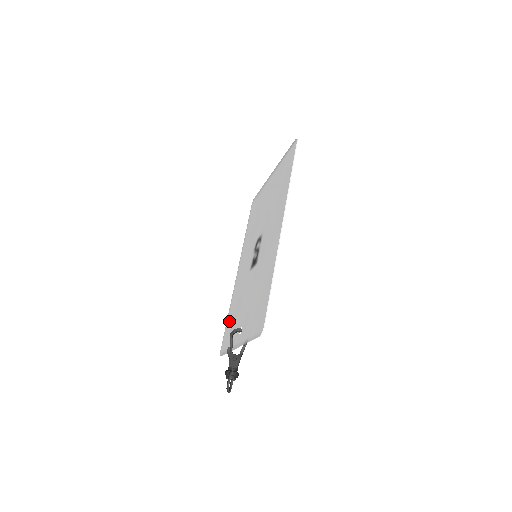
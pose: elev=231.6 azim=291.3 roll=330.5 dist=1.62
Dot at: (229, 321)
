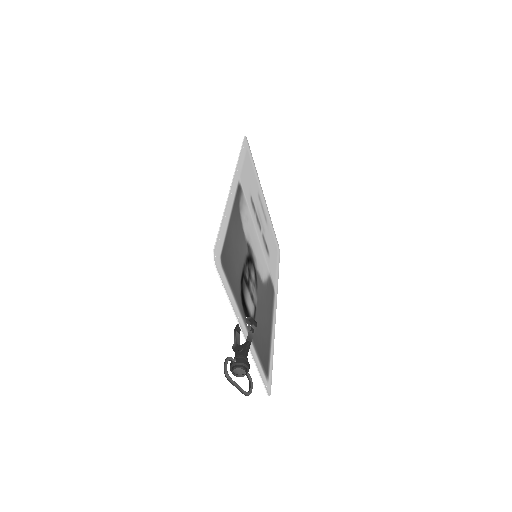
Dot at: (267, 351)
